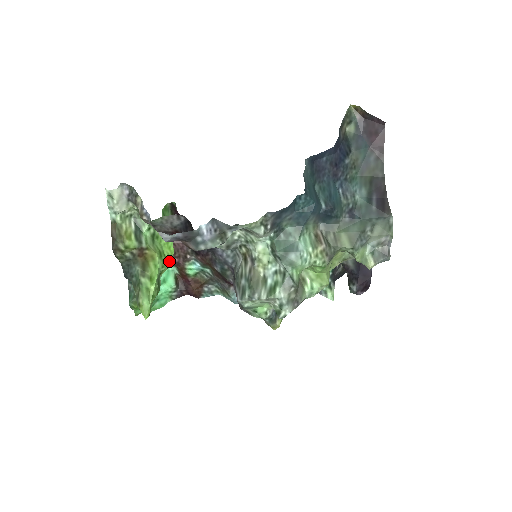
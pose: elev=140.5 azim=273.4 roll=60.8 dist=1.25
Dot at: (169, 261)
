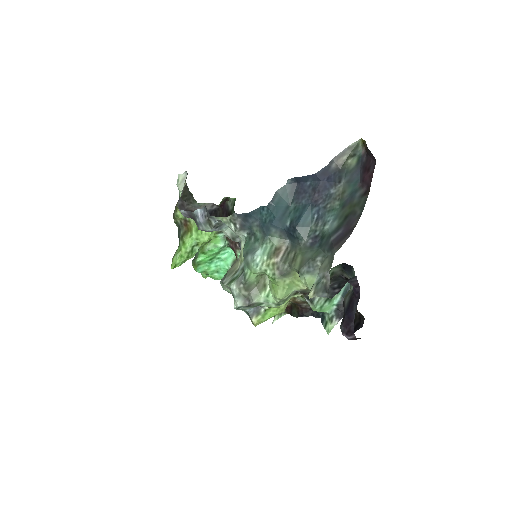
Dot at: (205, 237)
